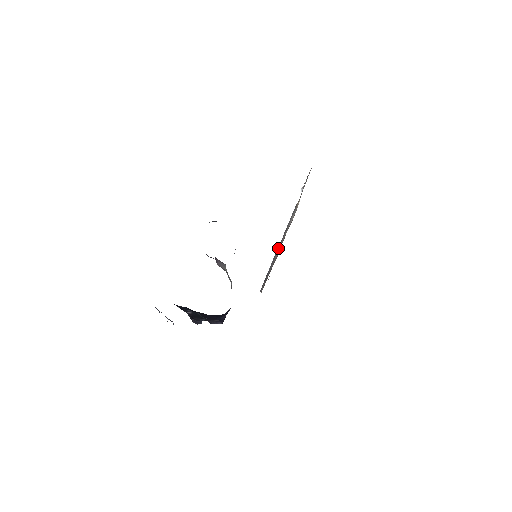
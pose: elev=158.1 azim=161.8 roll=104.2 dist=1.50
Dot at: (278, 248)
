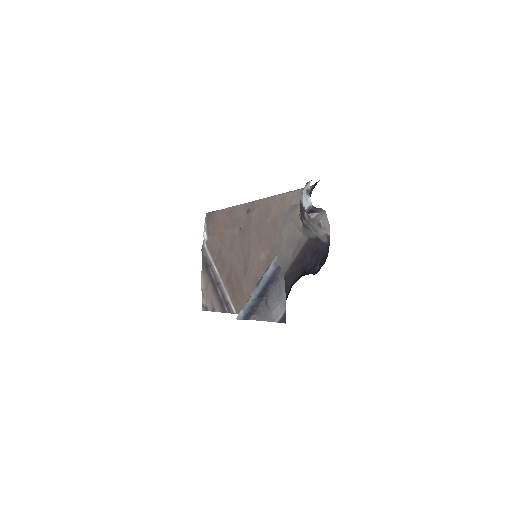
Dot at: (216, 279)
